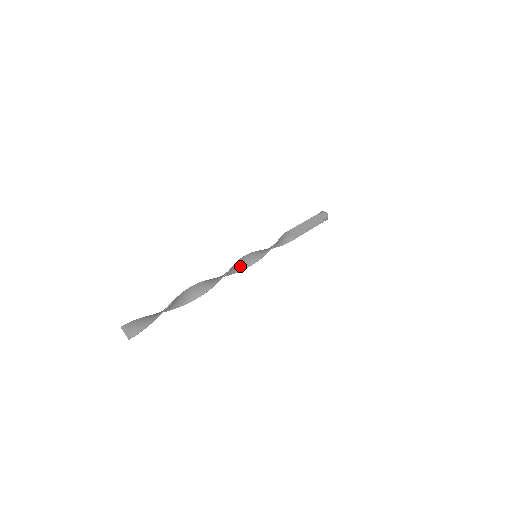
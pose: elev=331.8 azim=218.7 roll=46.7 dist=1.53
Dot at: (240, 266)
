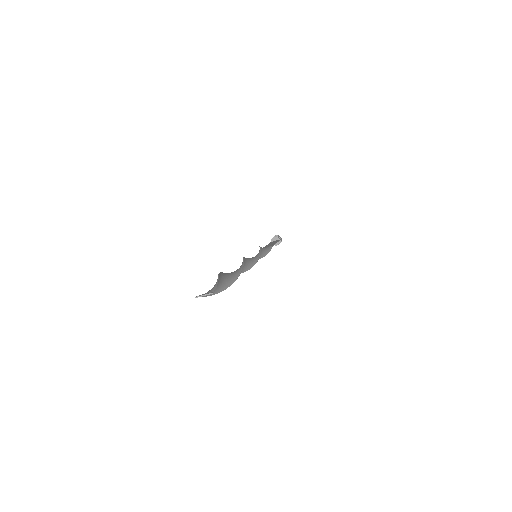
Dot at: (251, 260)
